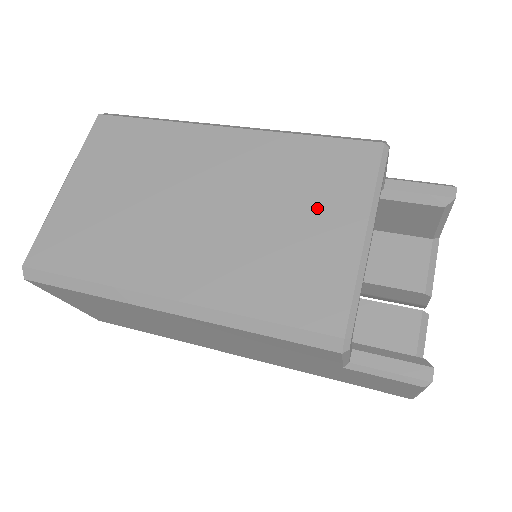
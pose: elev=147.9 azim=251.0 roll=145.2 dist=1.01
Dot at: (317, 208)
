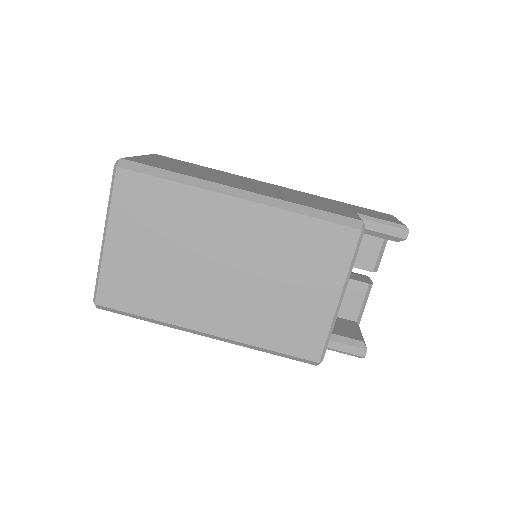
Dot at: (308, 279)
